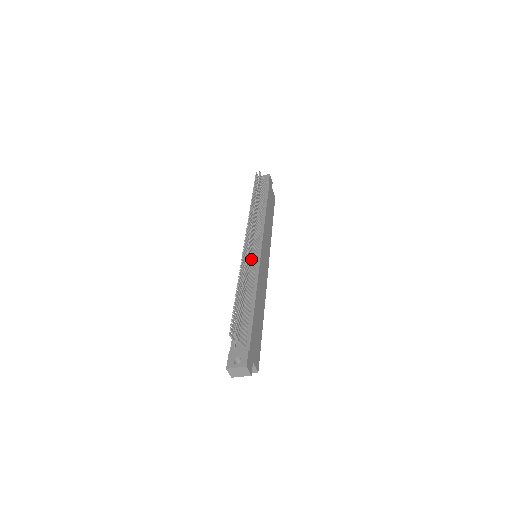
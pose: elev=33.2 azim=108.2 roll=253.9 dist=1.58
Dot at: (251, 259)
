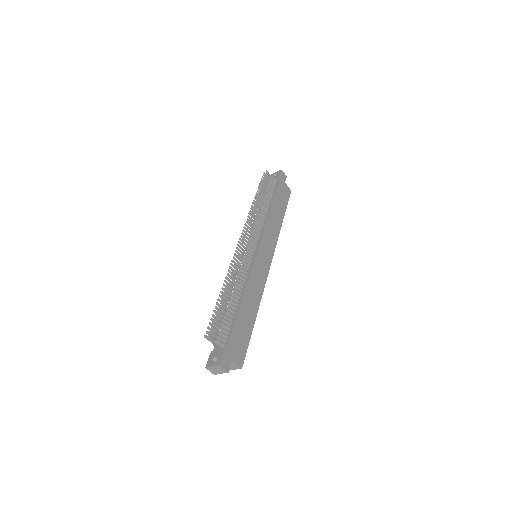
Dot at: (244, 261)
